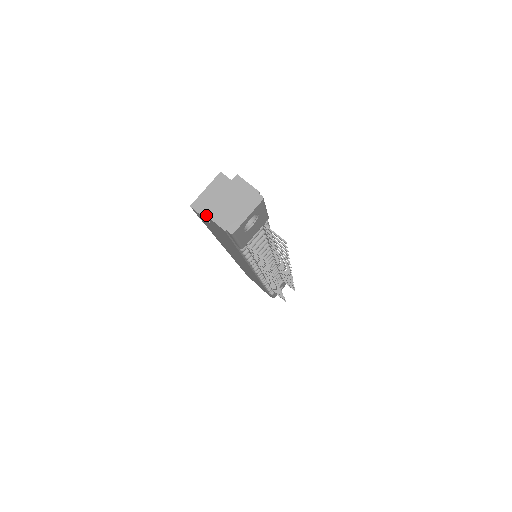
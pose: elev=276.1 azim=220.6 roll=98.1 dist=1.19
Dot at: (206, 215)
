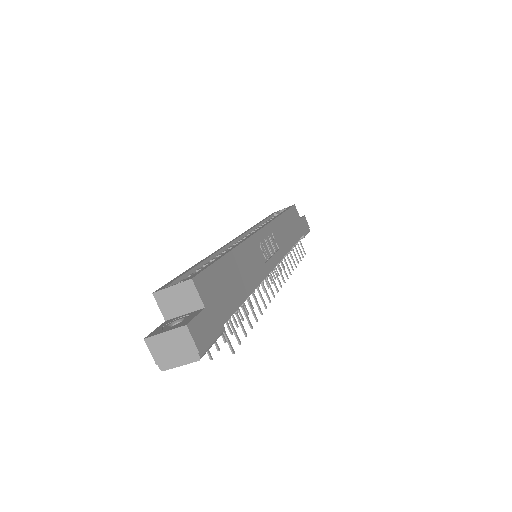
Dot at: (146, 342)
